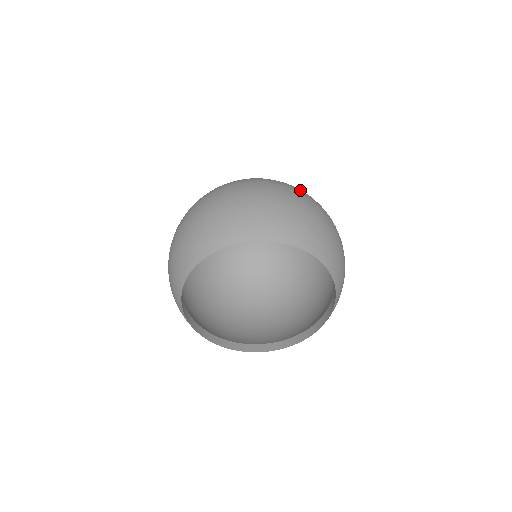
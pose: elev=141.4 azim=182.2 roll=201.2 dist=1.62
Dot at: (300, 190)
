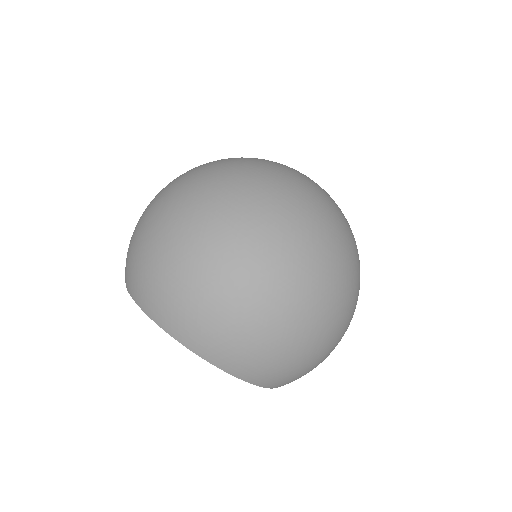
Dot at: (352, 310)
